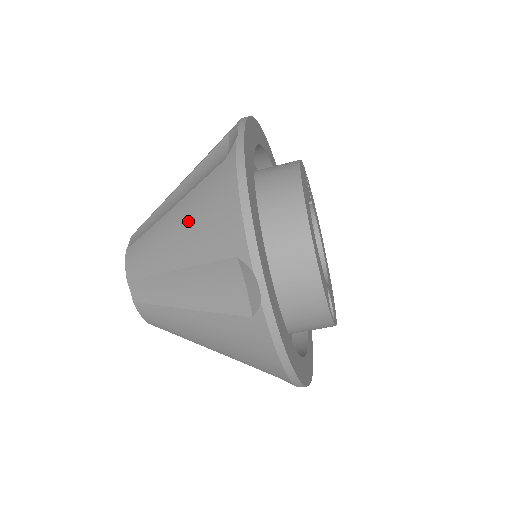
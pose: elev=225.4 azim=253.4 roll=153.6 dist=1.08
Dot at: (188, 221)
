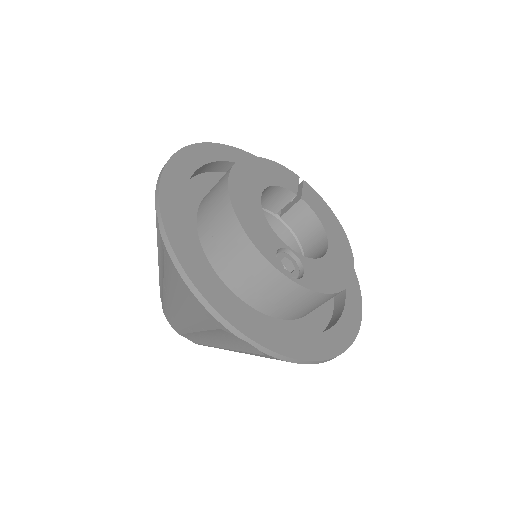
Dot at: occluded
